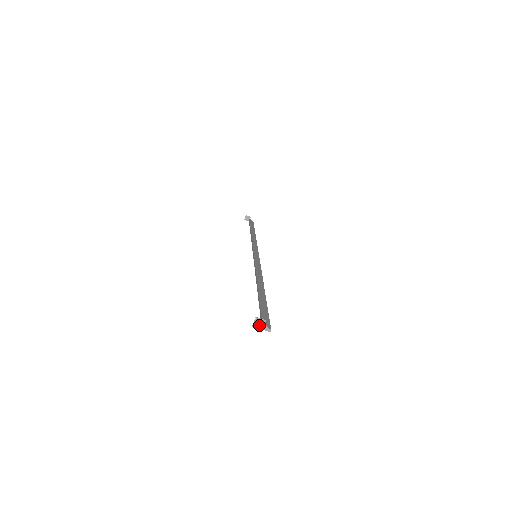
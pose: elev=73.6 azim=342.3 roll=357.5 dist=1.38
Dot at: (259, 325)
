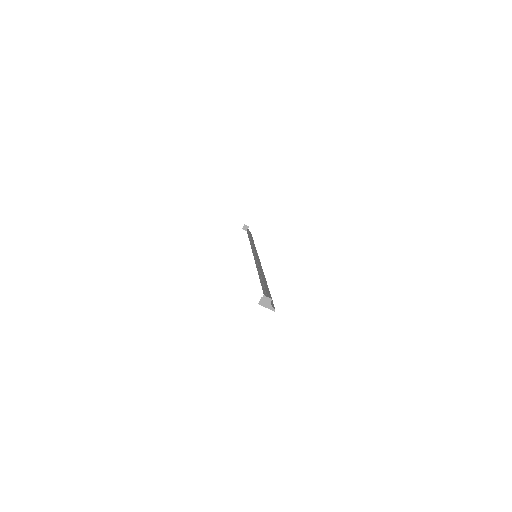
Dot at: (265, 303)
